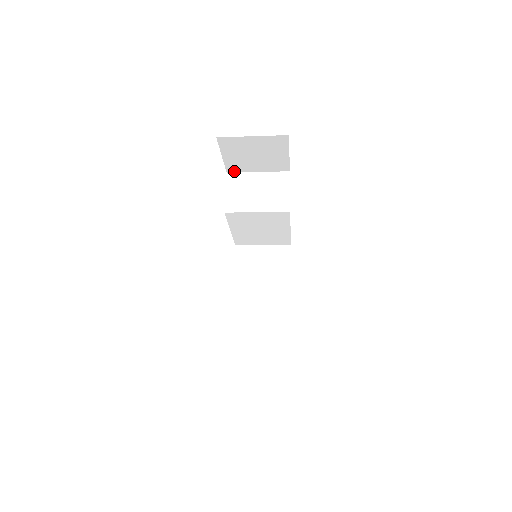
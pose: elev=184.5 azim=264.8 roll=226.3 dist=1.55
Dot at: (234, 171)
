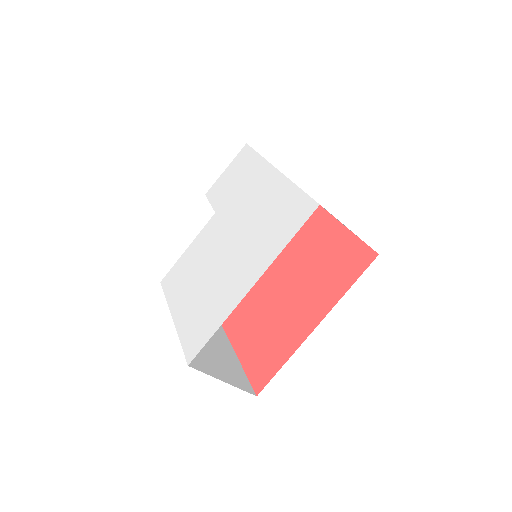
Dot at: occluded
